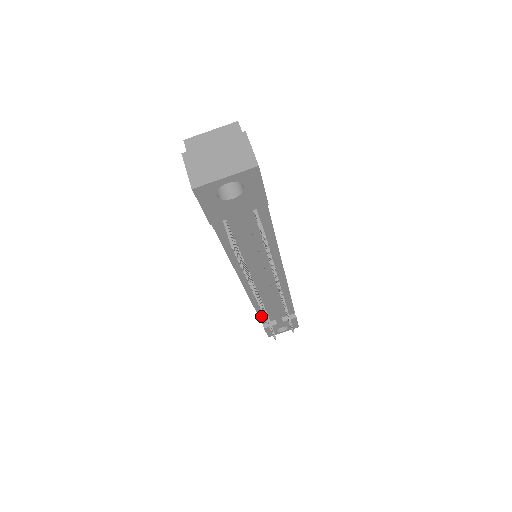
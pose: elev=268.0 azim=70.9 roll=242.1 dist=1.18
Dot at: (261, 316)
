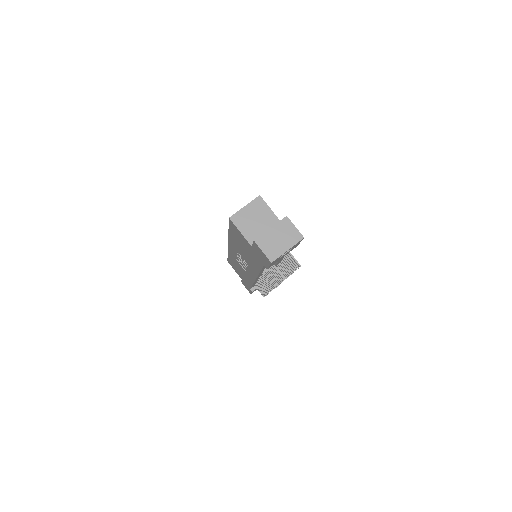
Dot at: (252, 286)
